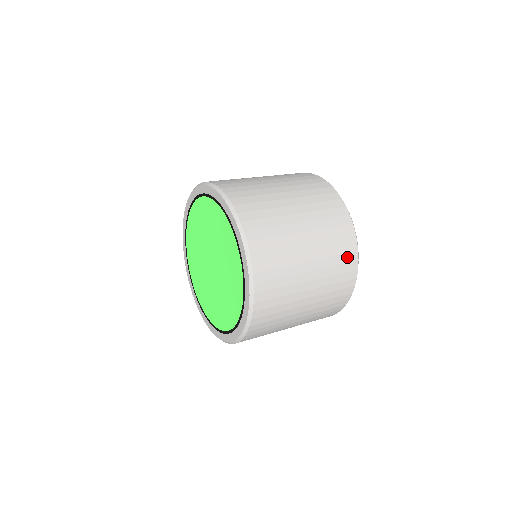
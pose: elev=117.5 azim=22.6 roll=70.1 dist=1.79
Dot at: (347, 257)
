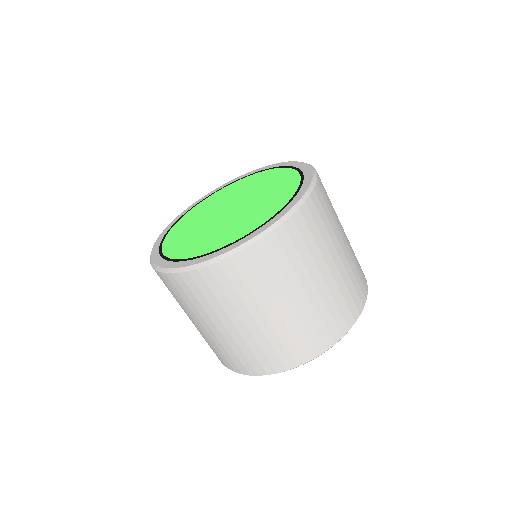
Dot at: (297, 352)
